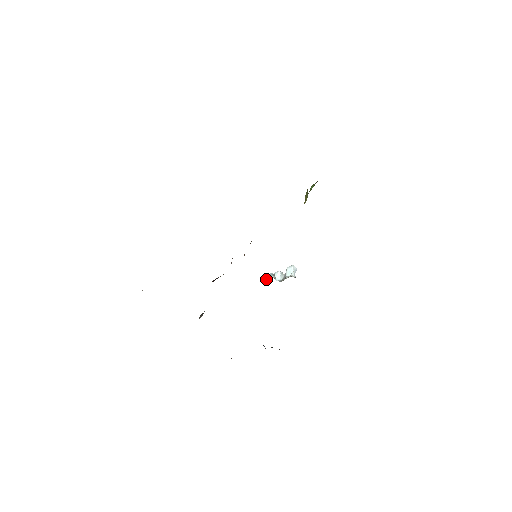
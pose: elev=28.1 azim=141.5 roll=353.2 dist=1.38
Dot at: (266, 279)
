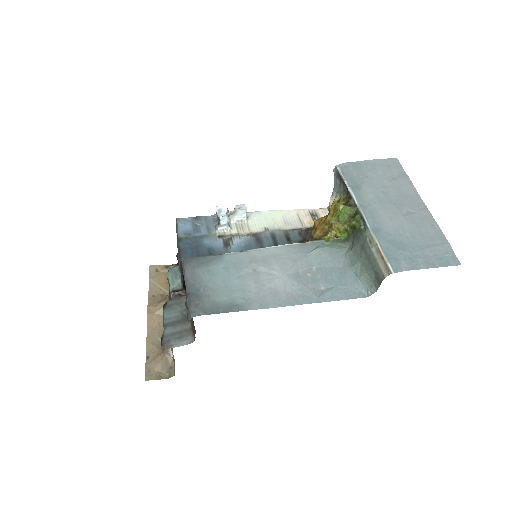
Dot at: (223, 231)
